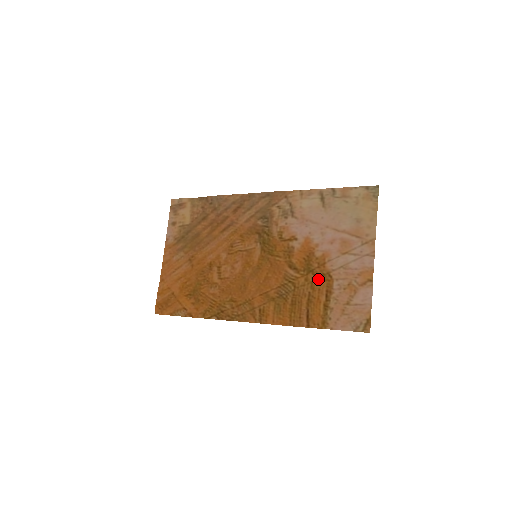
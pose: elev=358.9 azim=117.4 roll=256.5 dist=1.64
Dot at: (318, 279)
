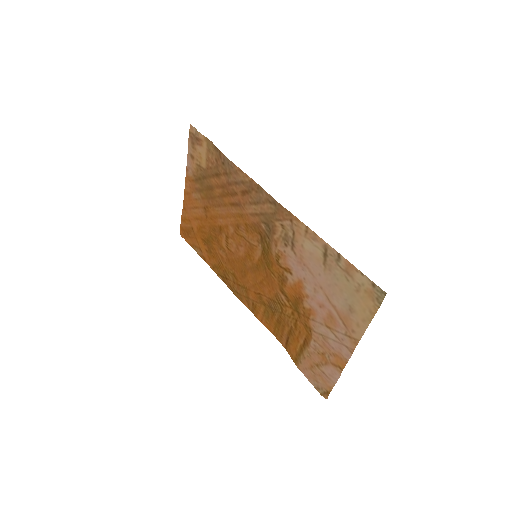
Dot at: (301, 324)
